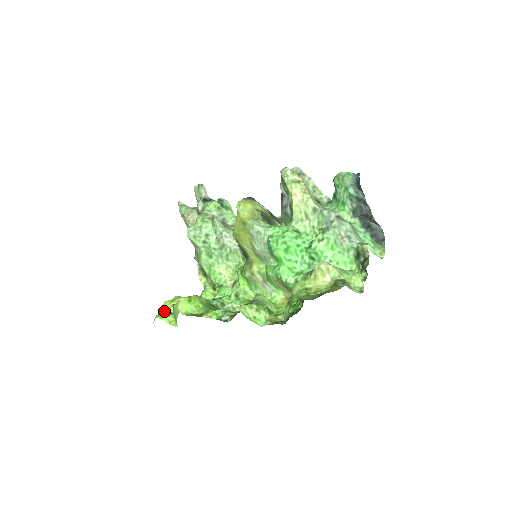
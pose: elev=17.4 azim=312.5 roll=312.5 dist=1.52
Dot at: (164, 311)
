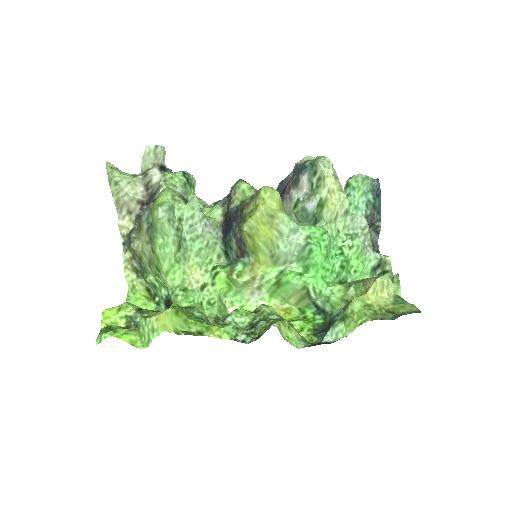
Dot at: (109, 325)
